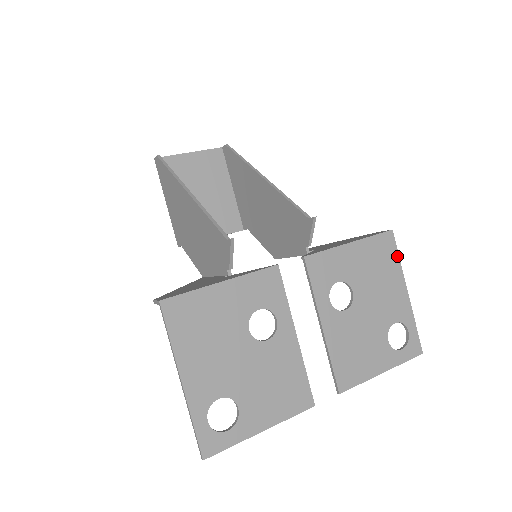
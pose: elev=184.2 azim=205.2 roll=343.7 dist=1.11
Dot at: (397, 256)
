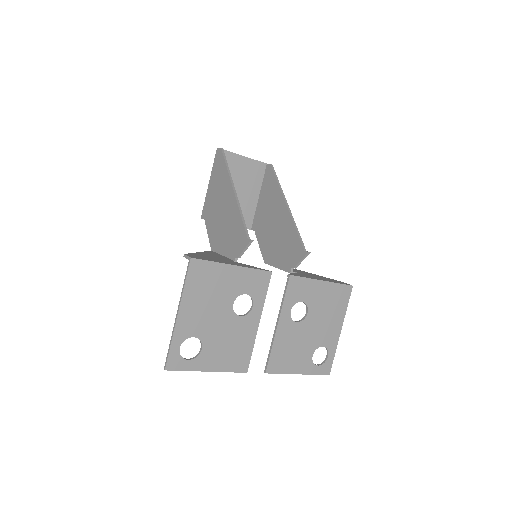
Dot at: (347, 304)
